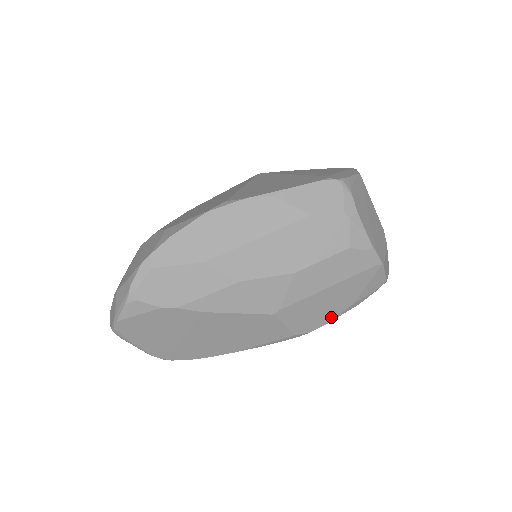
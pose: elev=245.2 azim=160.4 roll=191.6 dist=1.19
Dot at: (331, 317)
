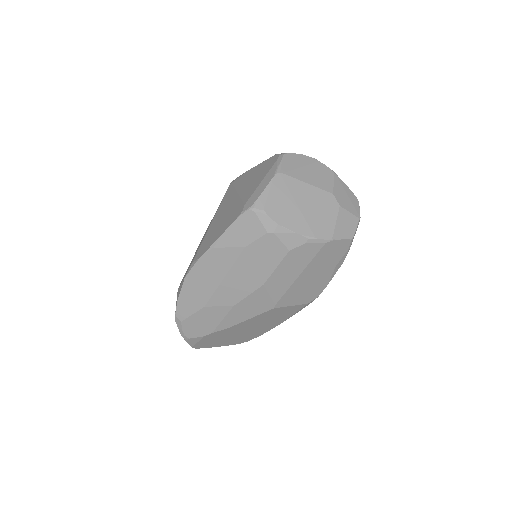
Dot at: (326, 282)
